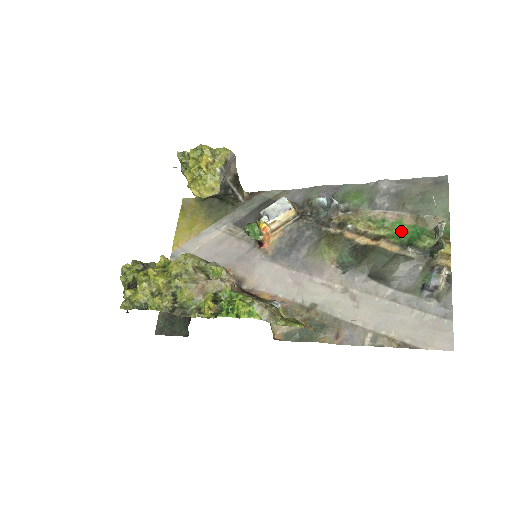
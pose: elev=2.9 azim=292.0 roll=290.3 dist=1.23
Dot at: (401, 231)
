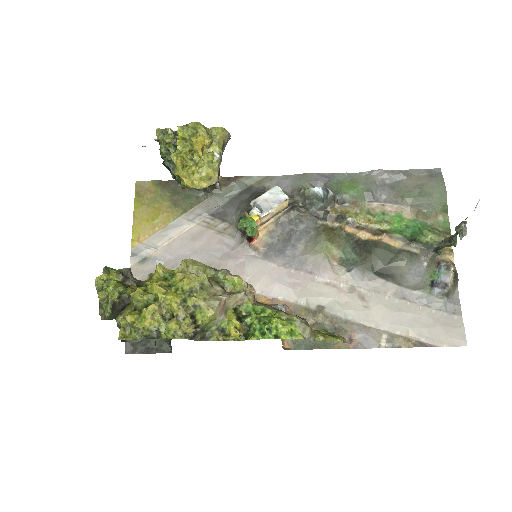
Dot at: (402, 225)
